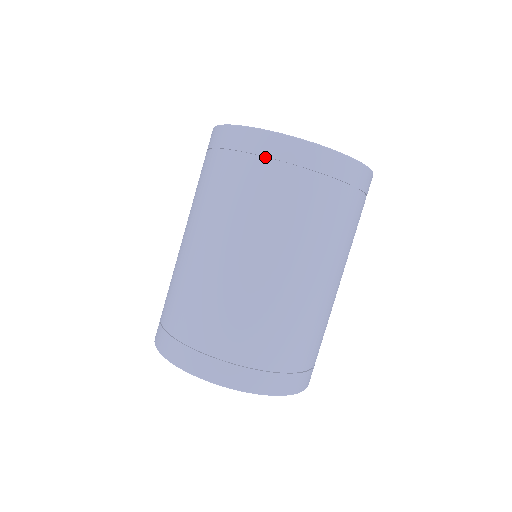
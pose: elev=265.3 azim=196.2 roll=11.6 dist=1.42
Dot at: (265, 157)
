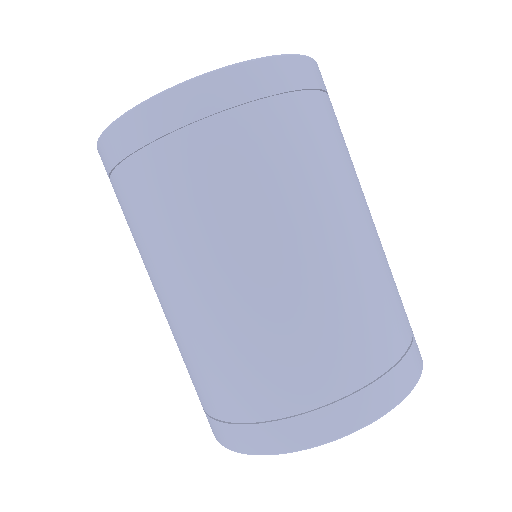
Dot at: (129, 157)
